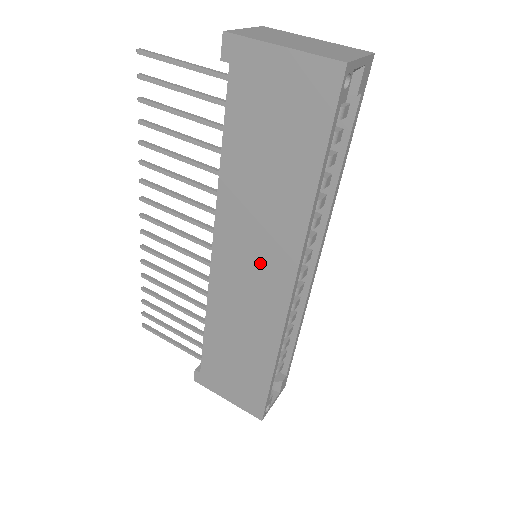
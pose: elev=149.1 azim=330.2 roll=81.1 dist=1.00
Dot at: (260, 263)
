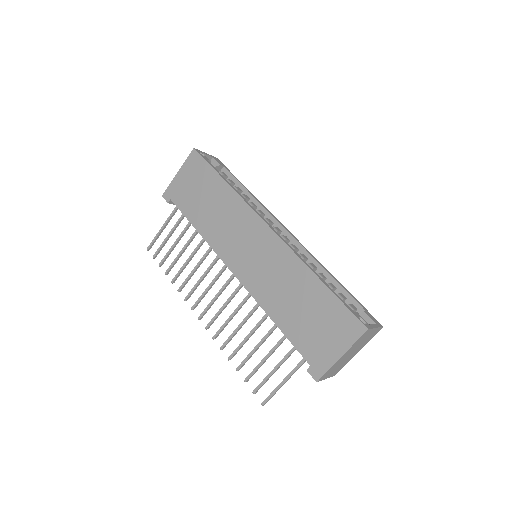
Dot at: (247, 239)
